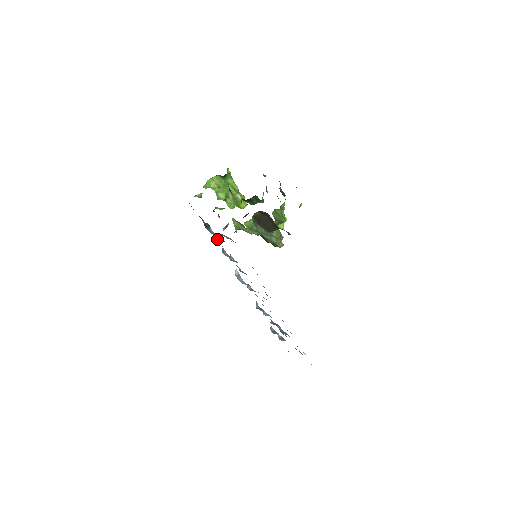
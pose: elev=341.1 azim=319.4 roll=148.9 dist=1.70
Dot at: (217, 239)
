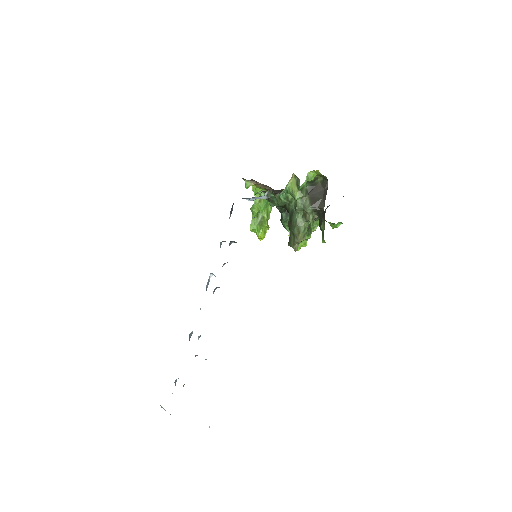
Dot at: occluded
